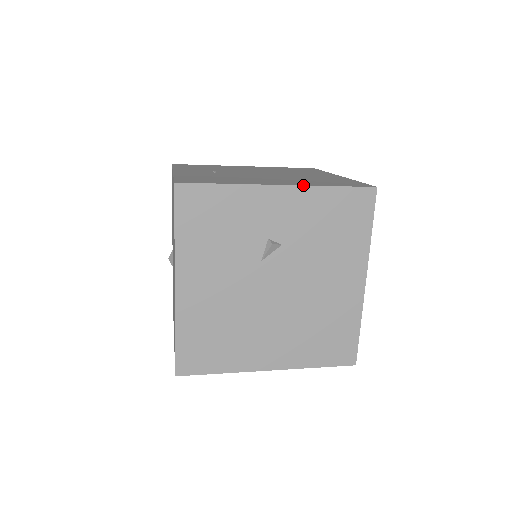
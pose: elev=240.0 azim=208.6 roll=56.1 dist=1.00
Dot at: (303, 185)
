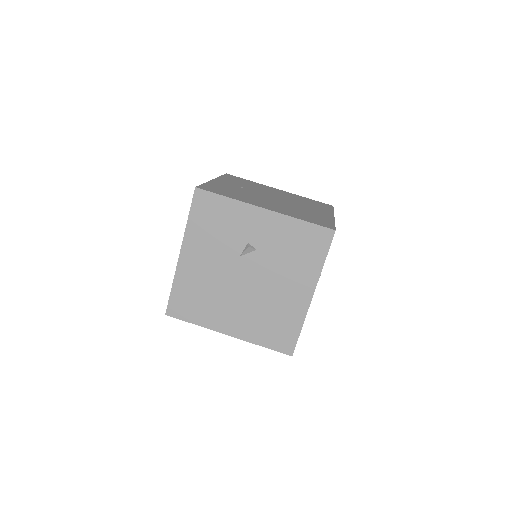
Dot at: (281, 213)
